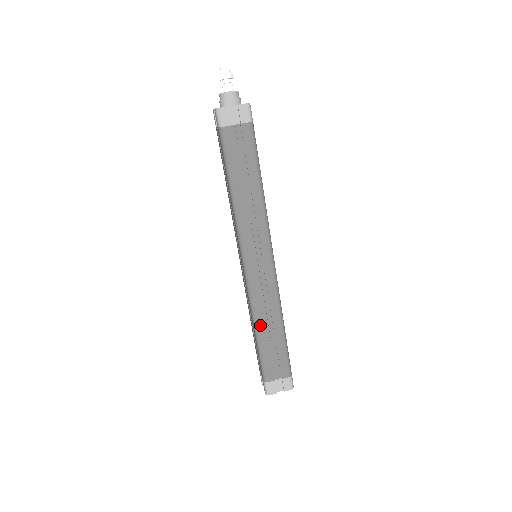
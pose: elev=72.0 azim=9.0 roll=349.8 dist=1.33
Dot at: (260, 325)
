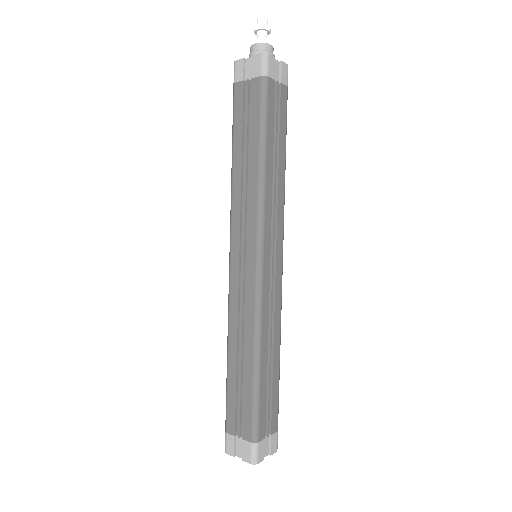
Dot at: (231, 346)
